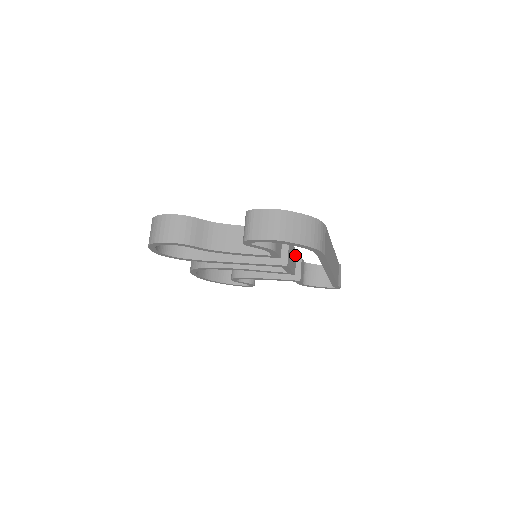
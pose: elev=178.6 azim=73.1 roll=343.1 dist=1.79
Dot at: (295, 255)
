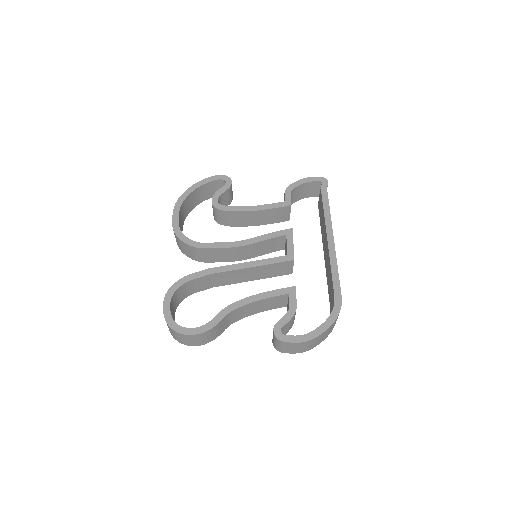
Dot at: occluded
